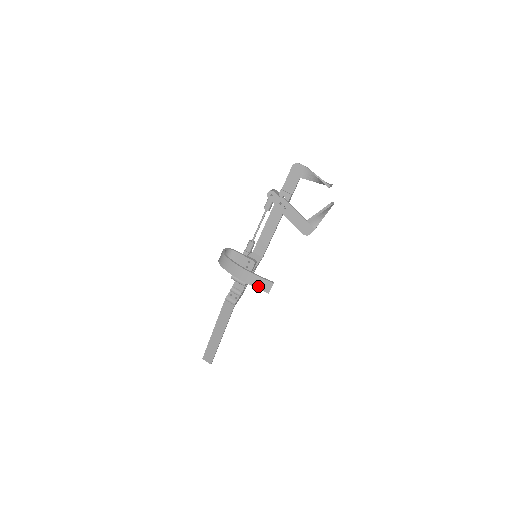
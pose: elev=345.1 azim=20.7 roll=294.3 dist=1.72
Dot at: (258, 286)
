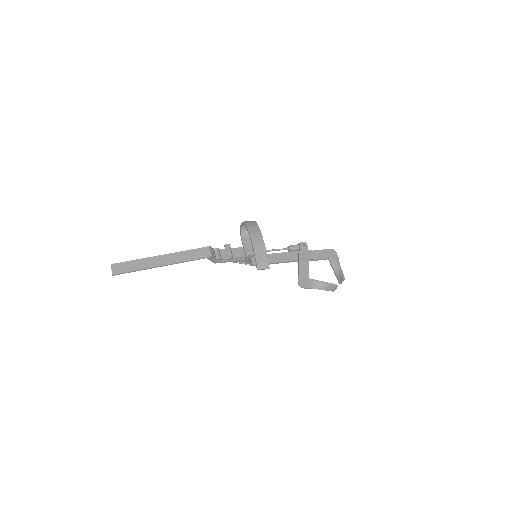
Dot at: (258, 257)
